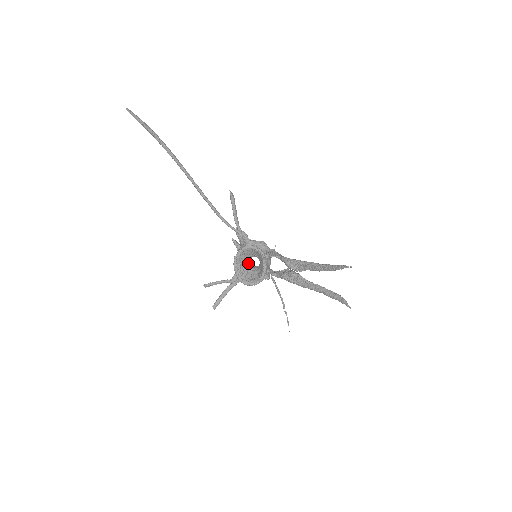
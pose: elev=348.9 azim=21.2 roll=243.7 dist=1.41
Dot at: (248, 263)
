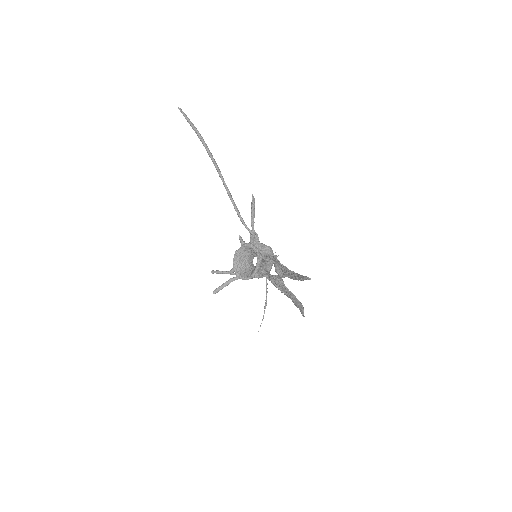
Dot at: (249, 261)
